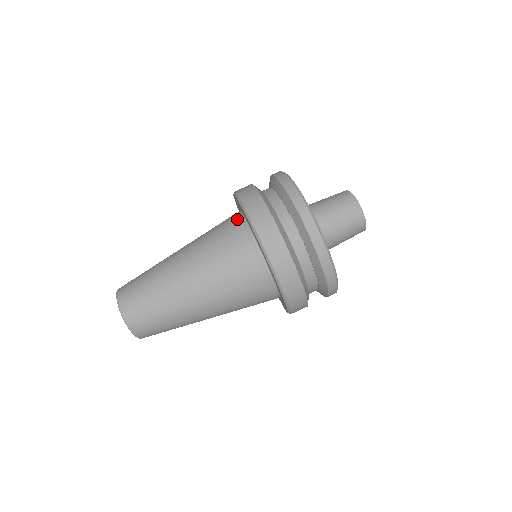
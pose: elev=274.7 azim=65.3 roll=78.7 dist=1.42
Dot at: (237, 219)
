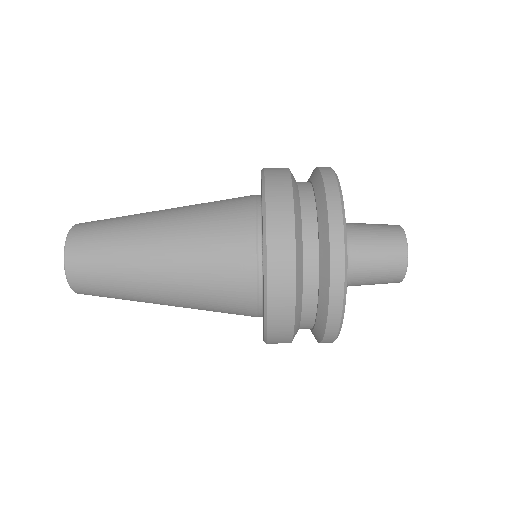
Dot at: (251, 195)
